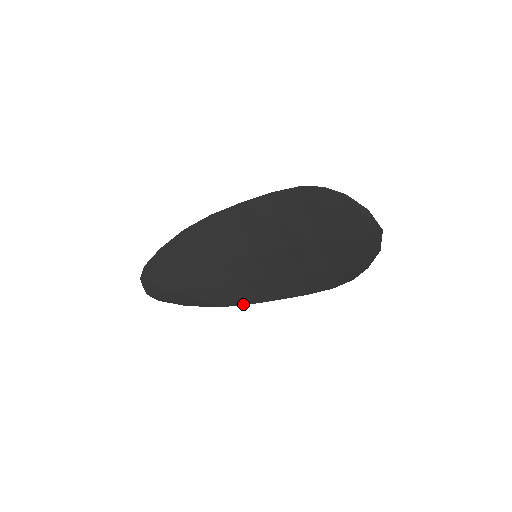
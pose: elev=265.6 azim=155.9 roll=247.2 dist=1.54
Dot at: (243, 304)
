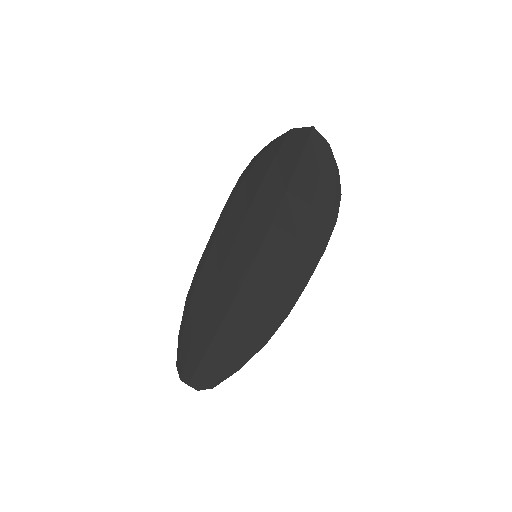
Dot at: (286, 315)
